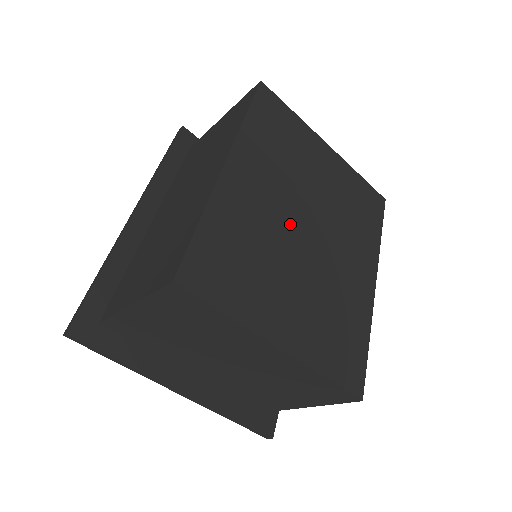
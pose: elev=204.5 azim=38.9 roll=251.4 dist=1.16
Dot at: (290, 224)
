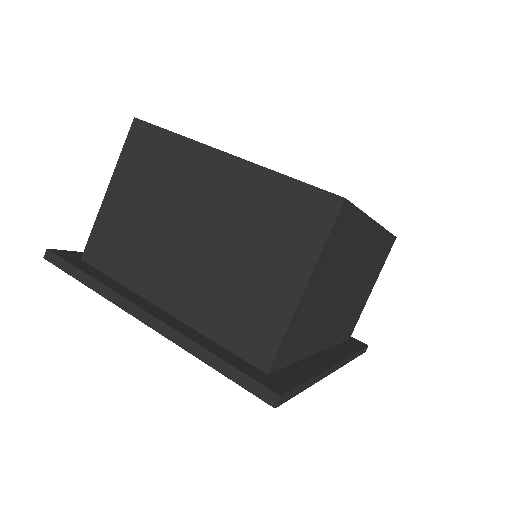
Dot at: occluded
